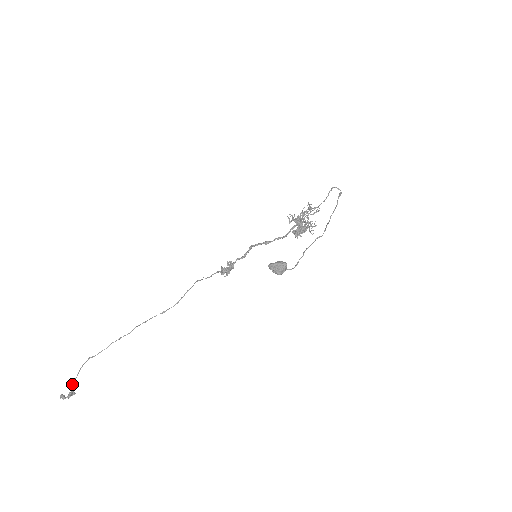
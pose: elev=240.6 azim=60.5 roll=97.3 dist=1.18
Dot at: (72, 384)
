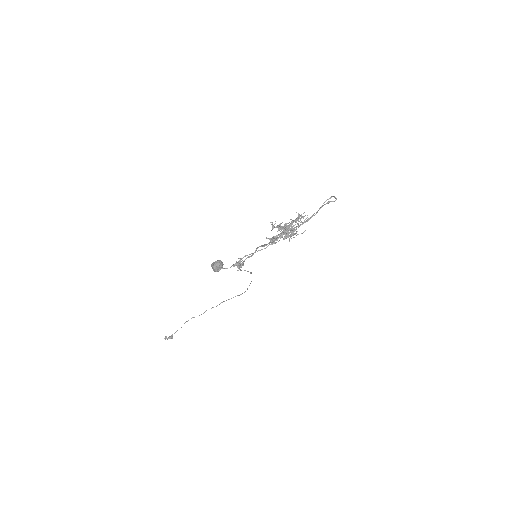
Dot at: (175, 332)
